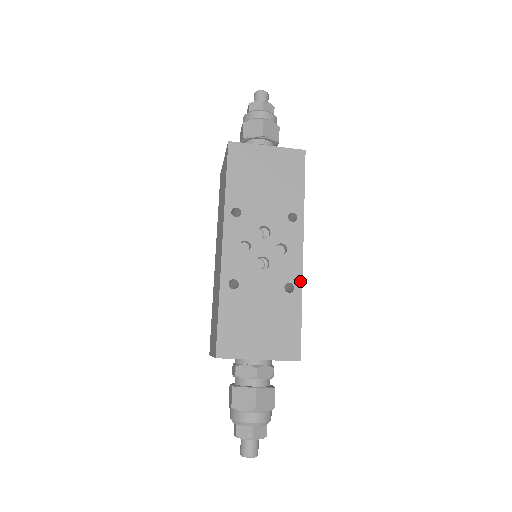
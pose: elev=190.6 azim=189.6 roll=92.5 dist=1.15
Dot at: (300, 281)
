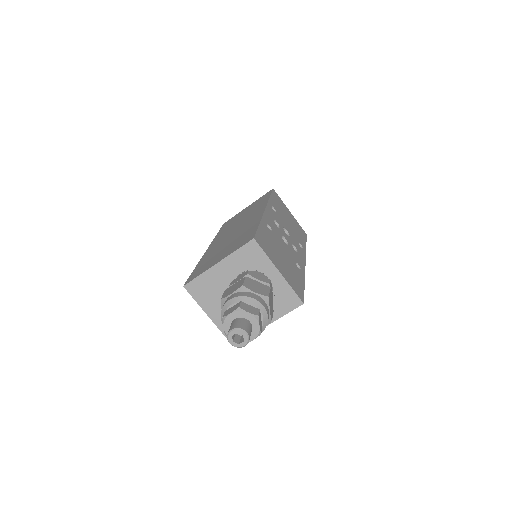
Dot at: (304, 271)
